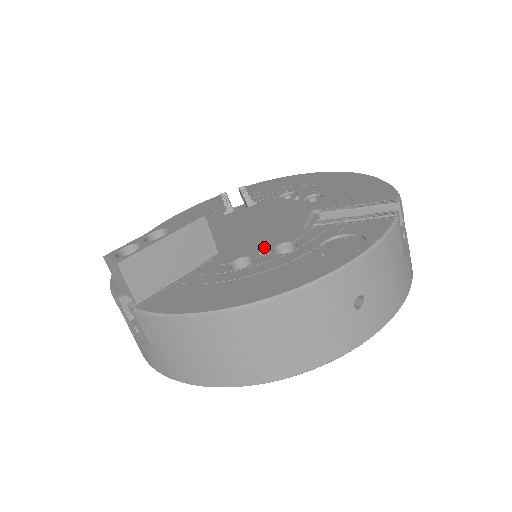
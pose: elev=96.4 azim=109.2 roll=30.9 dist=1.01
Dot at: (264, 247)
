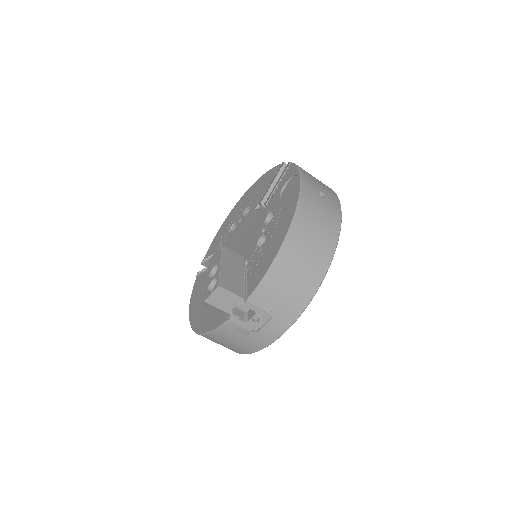
Dot at: (260, 230)
